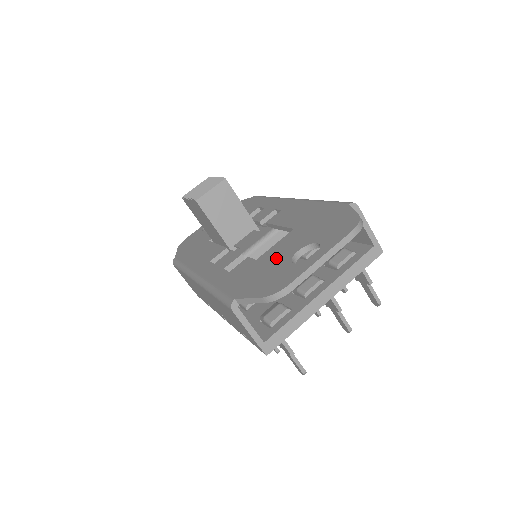
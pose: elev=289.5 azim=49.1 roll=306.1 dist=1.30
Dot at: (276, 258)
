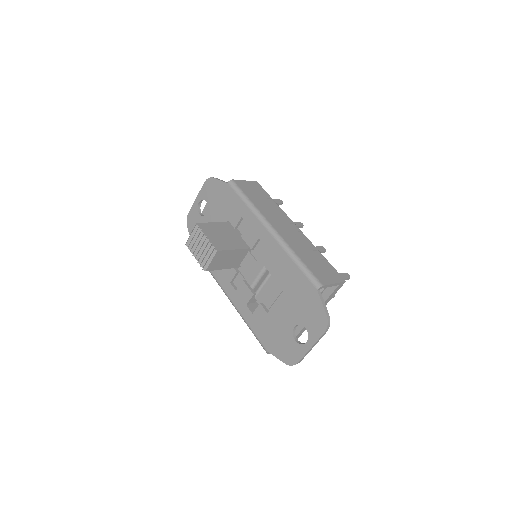
Dot at: (282, 324)
